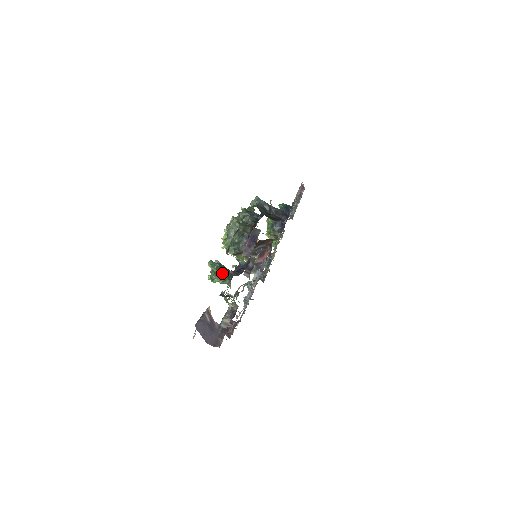
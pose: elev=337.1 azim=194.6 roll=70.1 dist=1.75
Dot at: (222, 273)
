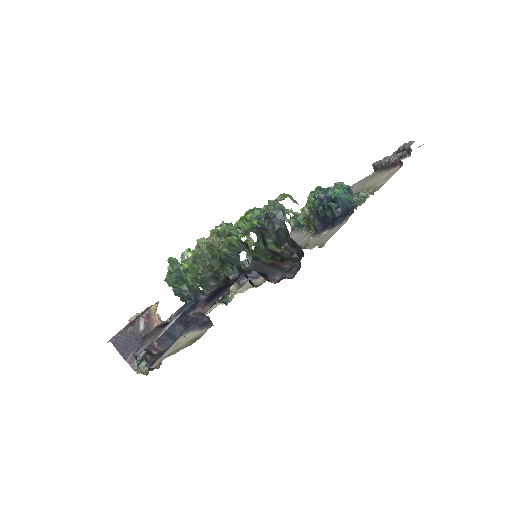
Dot at: (177, 288)
